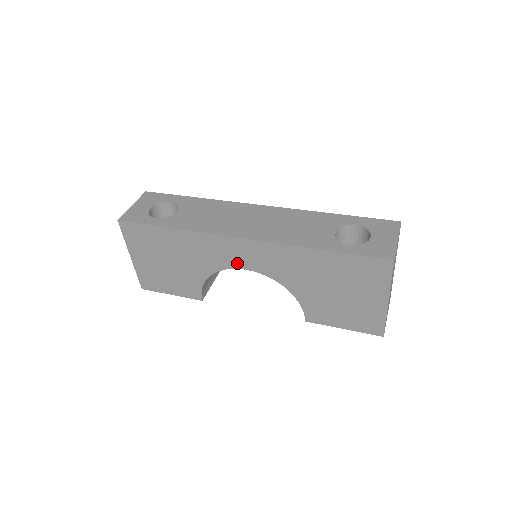
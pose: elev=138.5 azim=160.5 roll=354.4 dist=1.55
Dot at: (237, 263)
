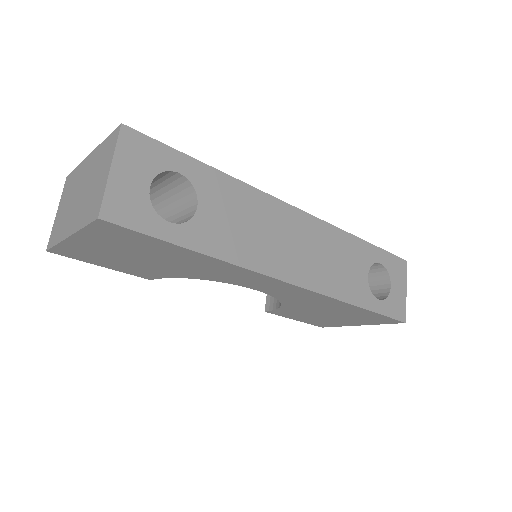
Dot at: (253, 286)
